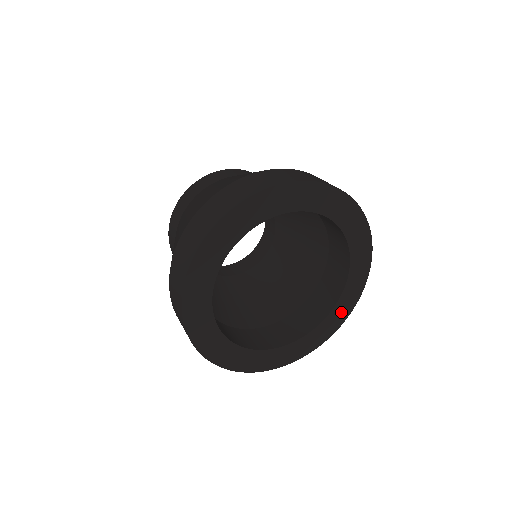
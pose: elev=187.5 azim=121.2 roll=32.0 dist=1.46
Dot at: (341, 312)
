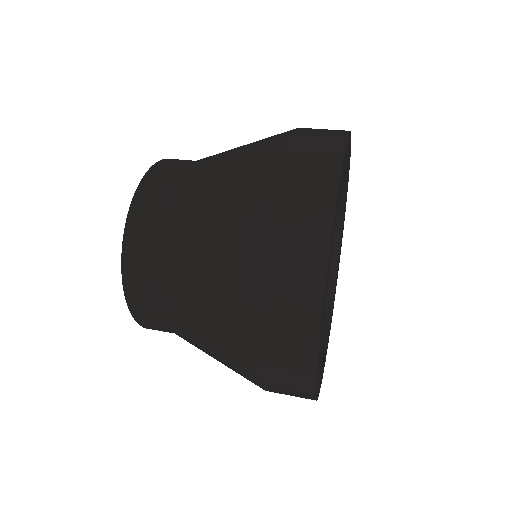
Dot at: (327, 345)
